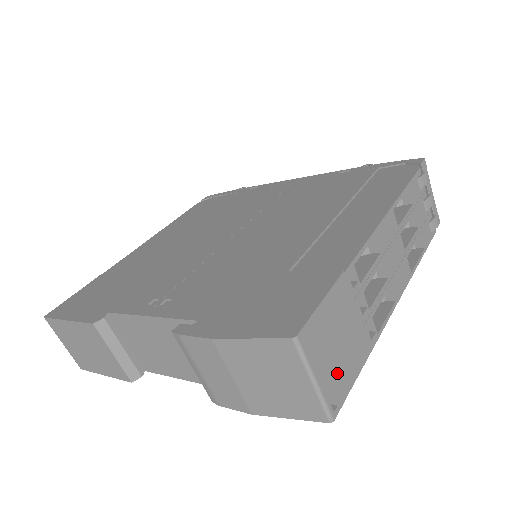
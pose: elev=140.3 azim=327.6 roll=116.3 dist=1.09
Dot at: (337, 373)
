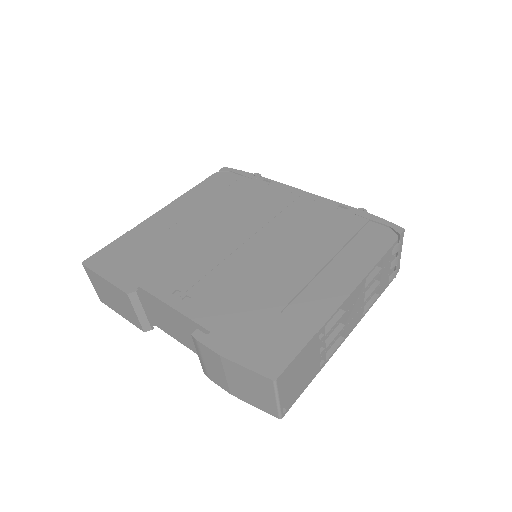
Dot at: (293, 392)
